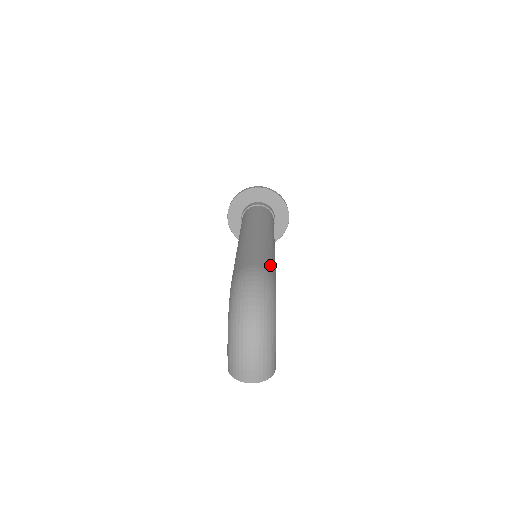
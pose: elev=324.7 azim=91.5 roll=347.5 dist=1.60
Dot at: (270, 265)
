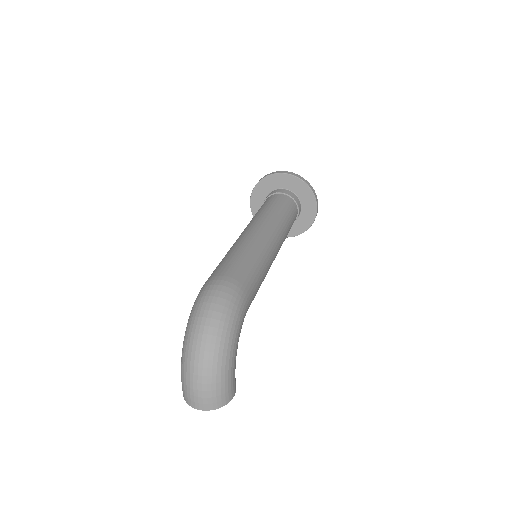
Dot at: (248, 276)
